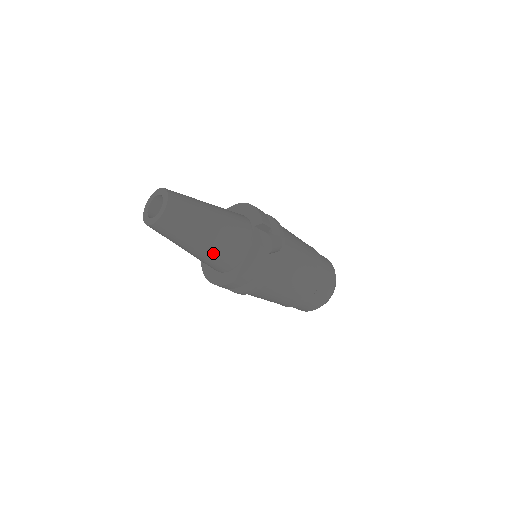
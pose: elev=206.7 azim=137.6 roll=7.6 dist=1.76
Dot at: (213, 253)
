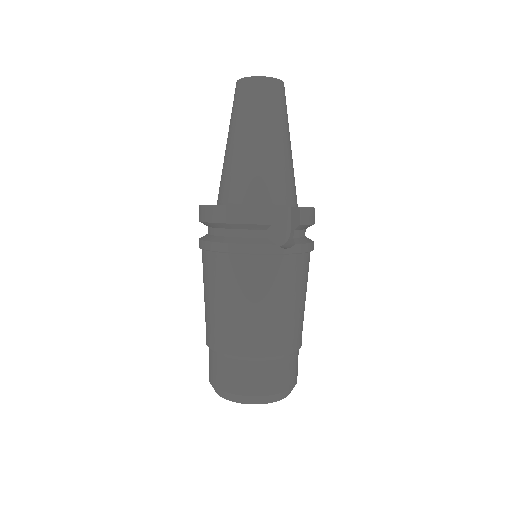
Dot at: (236, 164)
